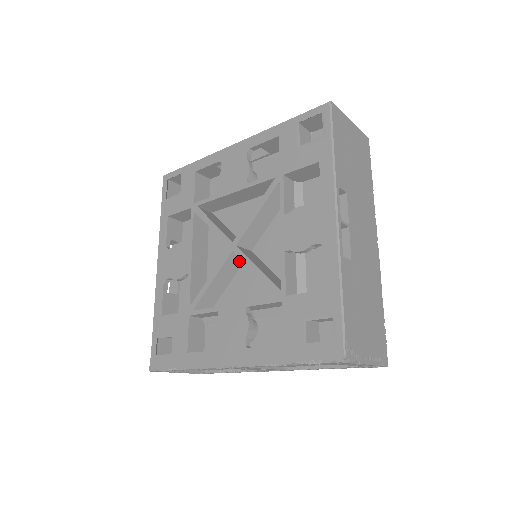
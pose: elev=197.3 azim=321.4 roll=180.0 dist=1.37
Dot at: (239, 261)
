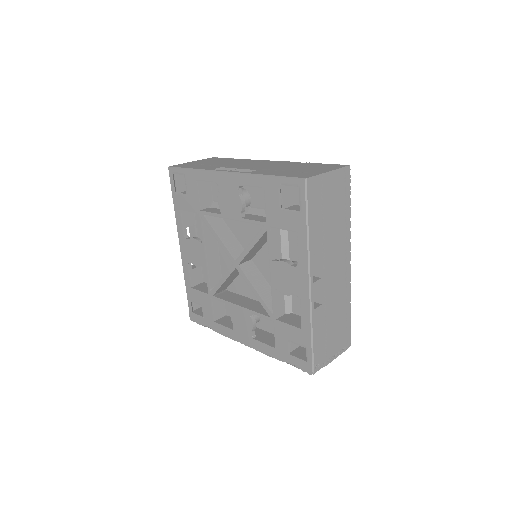
Dot at: occluded
